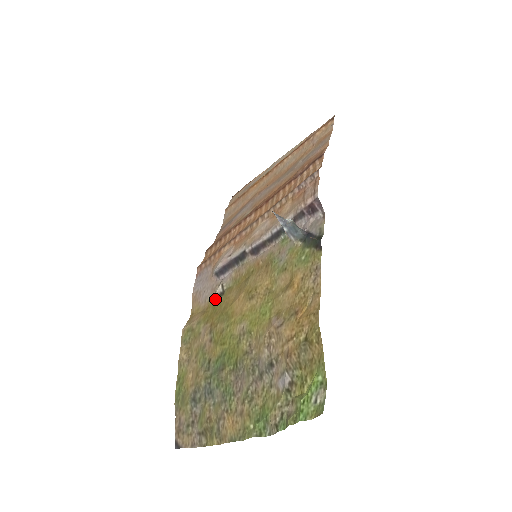
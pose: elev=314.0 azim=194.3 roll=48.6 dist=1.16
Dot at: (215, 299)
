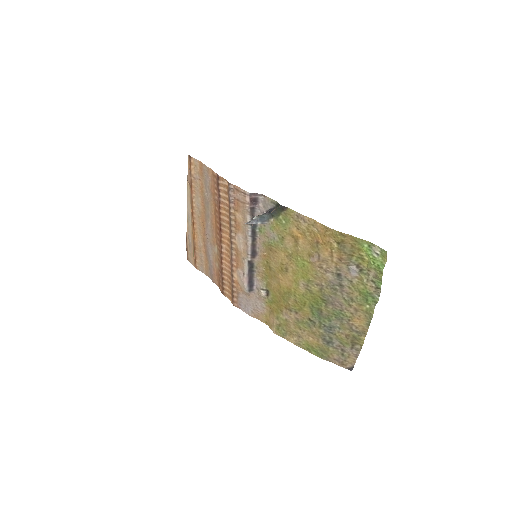
Dot at: (268, 299)
